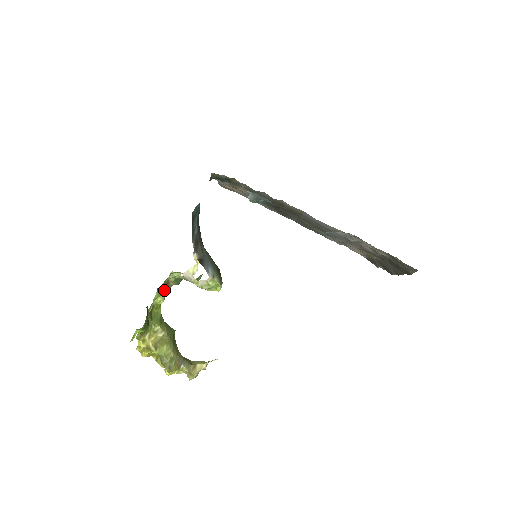
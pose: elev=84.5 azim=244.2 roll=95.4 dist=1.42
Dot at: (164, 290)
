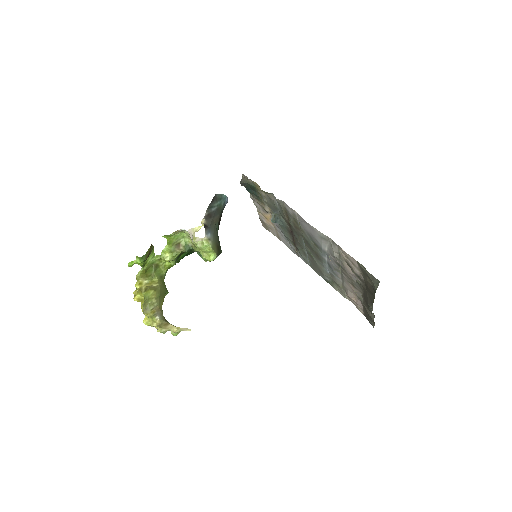
Dot at: (174, 250)
